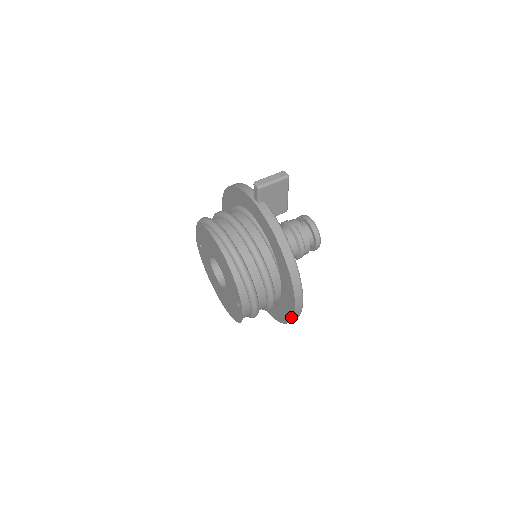
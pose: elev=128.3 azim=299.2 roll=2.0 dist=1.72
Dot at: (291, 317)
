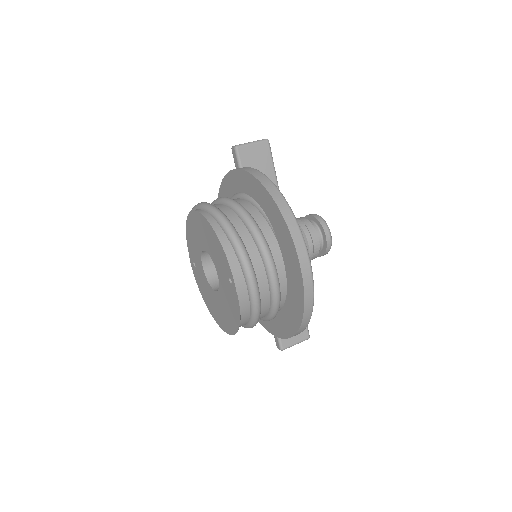
Dot at: (302, 291)
